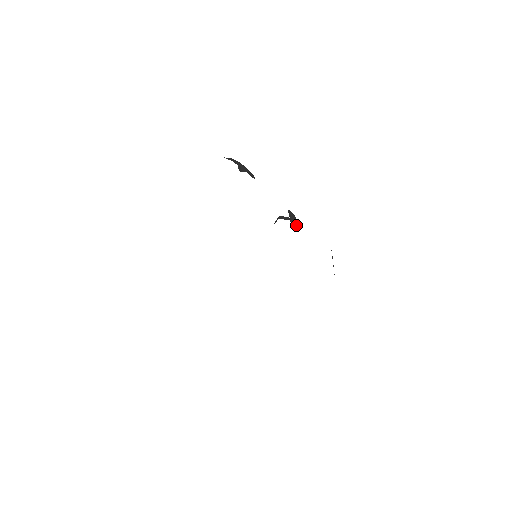
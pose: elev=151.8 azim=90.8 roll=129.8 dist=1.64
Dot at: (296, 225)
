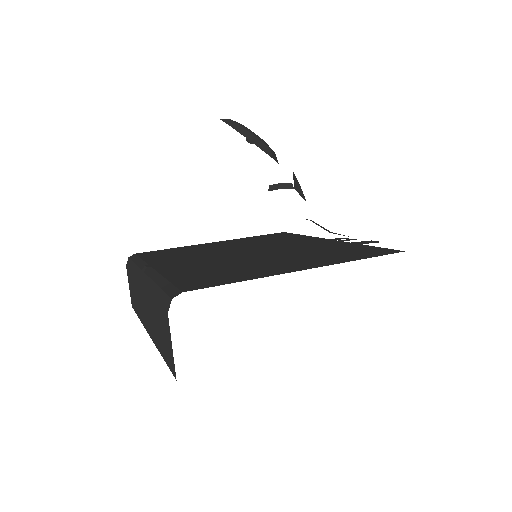
Dot at: (300, 193)
